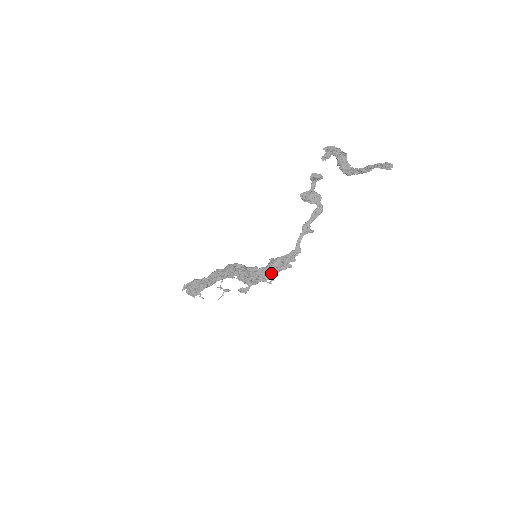
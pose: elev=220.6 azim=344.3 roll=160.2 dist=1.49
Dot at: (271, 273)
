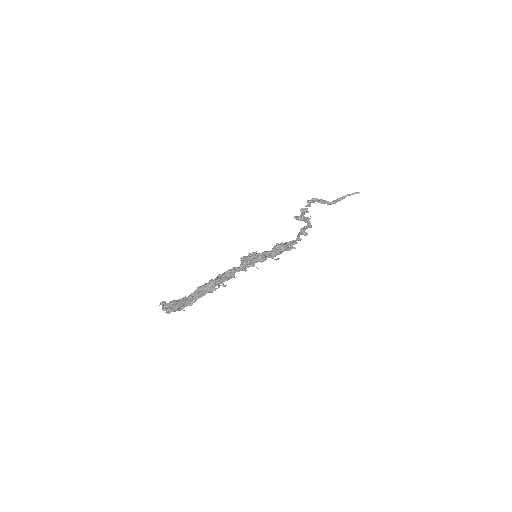
Dot at: (278, 250)
